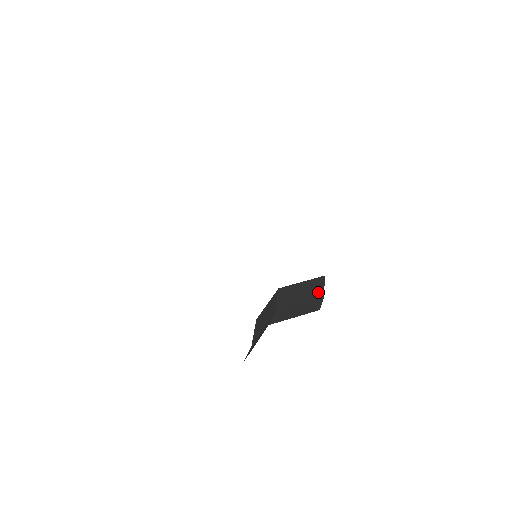
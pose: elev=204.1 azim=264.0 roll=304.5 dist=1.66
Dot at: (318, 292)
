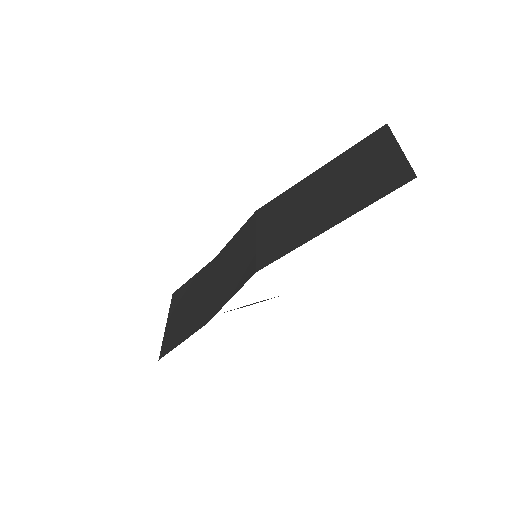
Dot at: occluded
